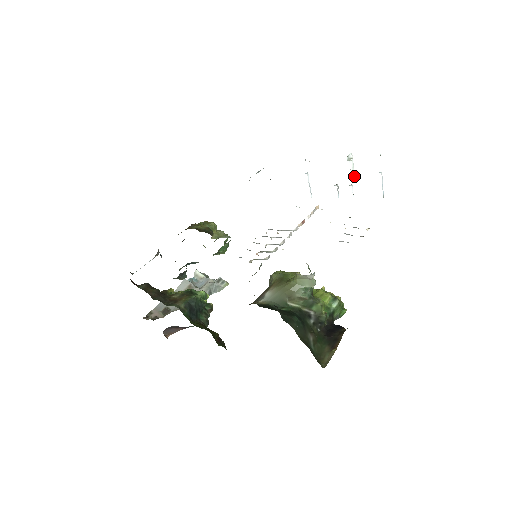
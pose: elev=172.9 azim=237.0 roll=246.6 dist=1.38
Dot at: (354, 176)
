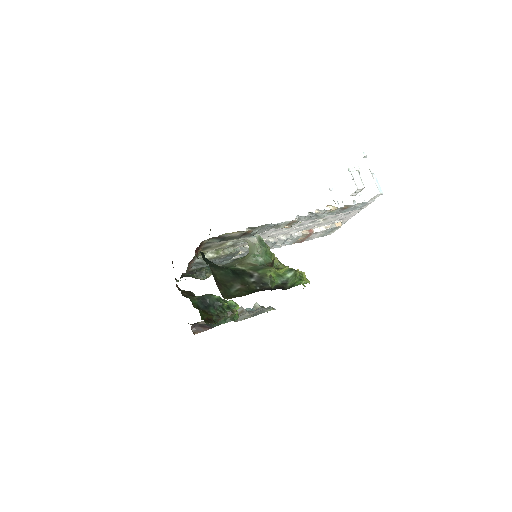
Dot at: (363, 186)
